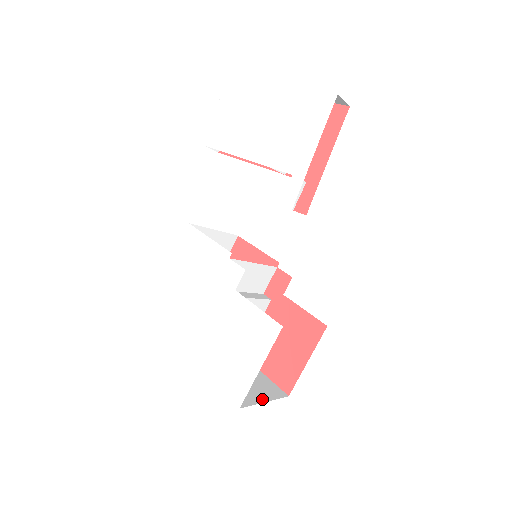
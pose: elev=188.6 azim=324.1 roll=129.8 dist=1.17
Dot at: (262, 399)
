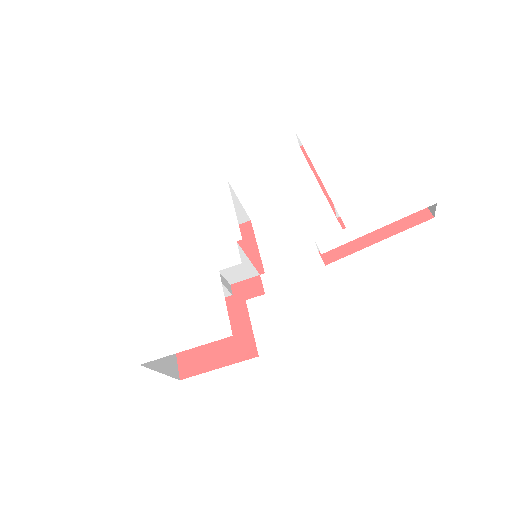
Dot at: (160, 368)
